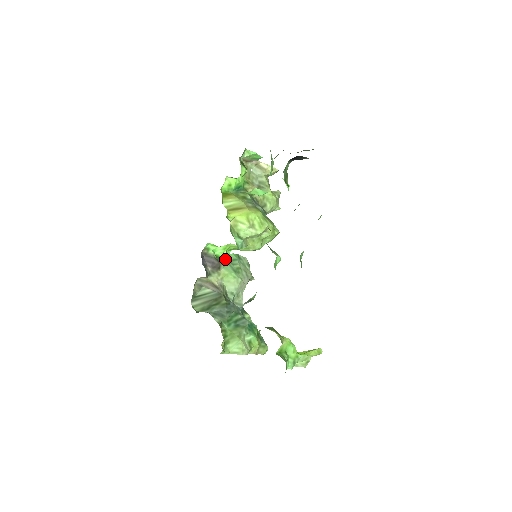
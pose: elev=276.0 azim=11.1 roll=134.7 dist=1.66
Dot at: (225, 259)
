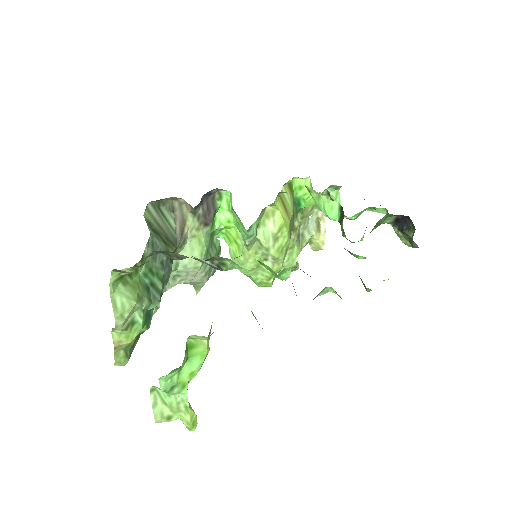
Dot at: (214, 231)
